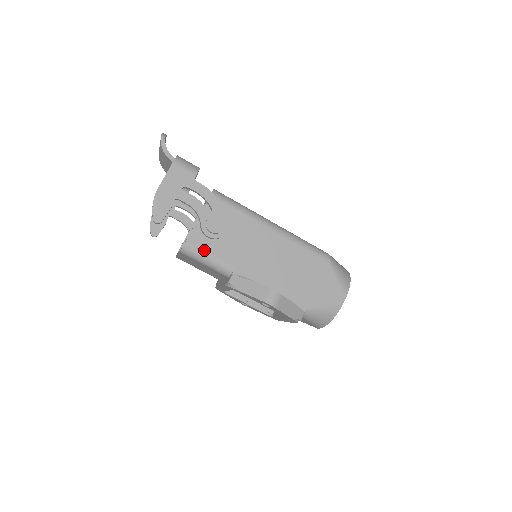
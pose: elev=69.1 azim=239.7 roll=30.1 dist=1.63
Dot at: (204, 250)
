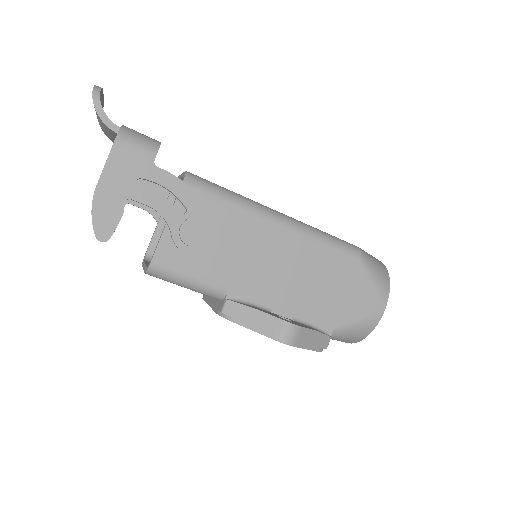
Dot at: (181, 269)
